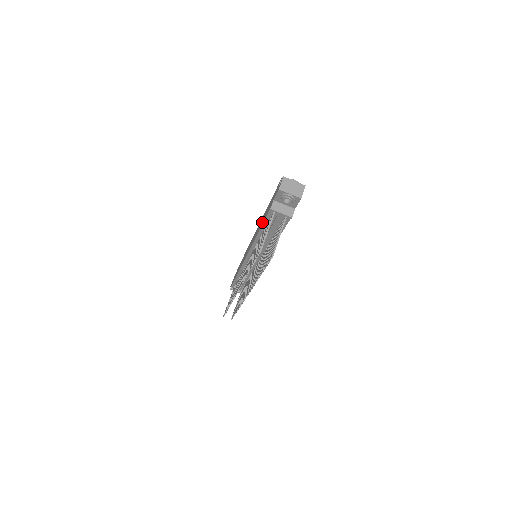
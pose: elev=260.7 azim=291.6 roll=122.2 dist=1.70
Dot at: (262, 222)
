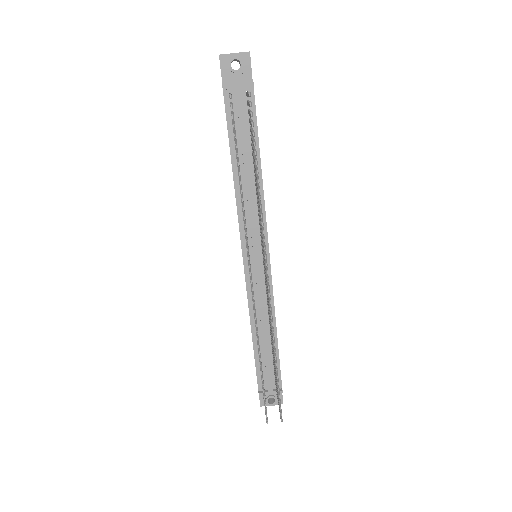
Dot at: occluded
